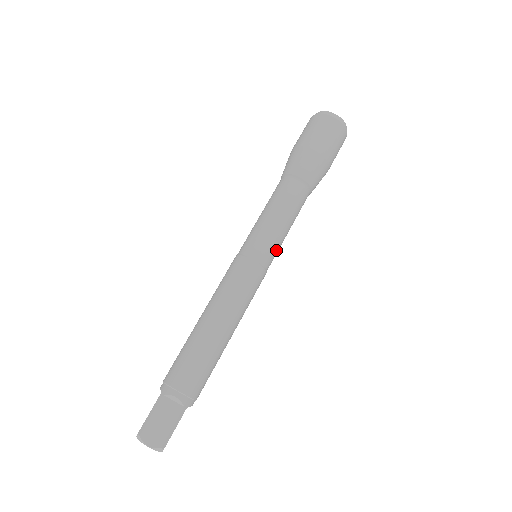
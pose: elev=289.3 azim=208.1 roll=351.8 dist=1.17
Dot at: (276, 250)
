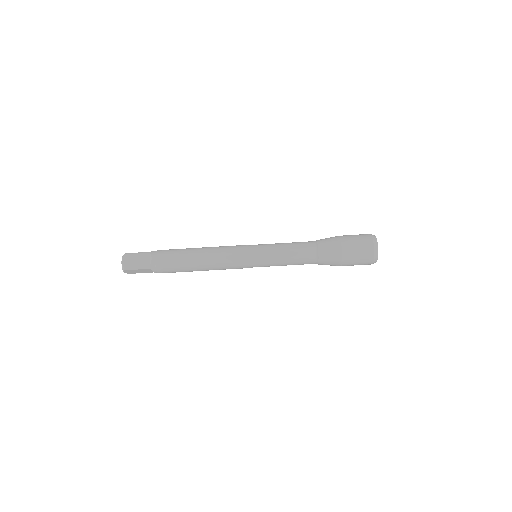
Dot at: occluded
